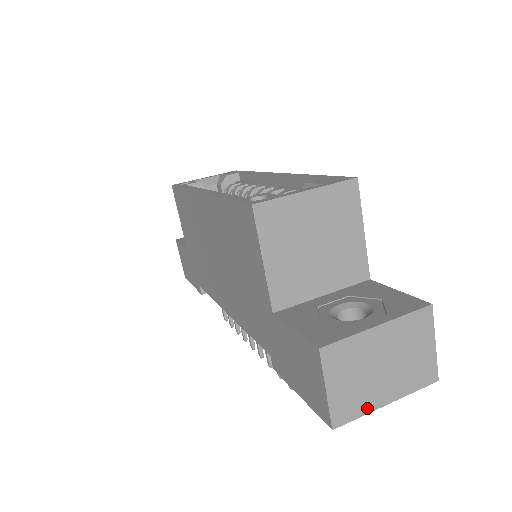
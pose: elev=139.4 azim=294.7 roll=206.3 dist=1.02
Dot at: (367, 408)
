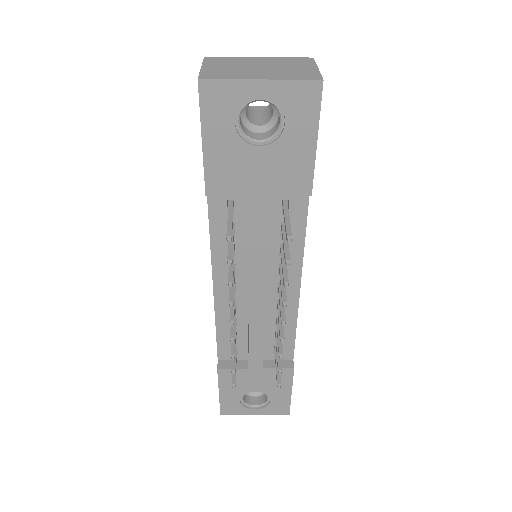
Dot at: (237, 78)
